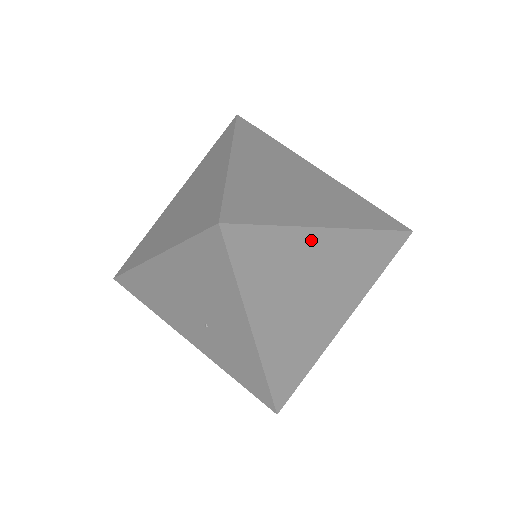
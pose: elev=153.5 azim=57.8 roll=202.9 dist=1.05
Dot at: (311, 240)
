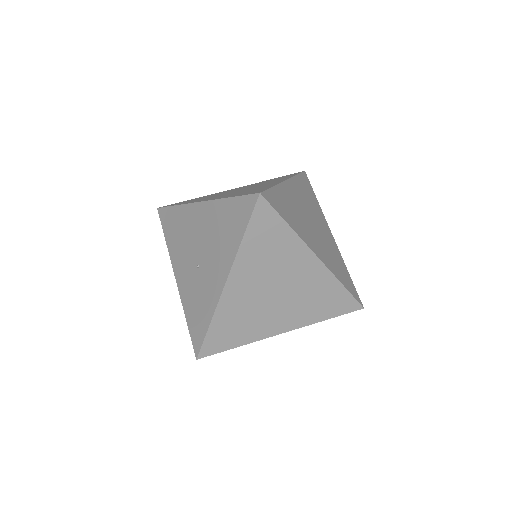
Dot at: (300, 252)
